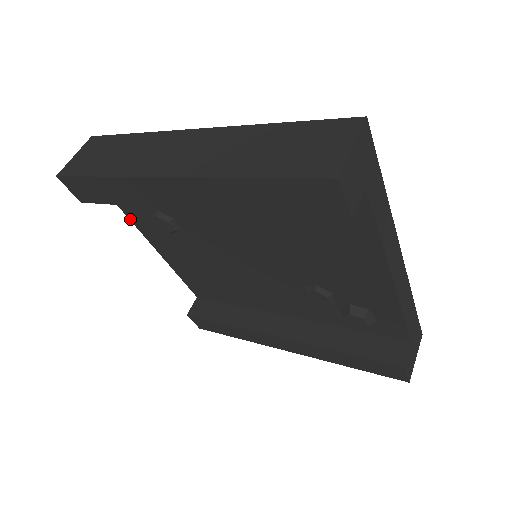
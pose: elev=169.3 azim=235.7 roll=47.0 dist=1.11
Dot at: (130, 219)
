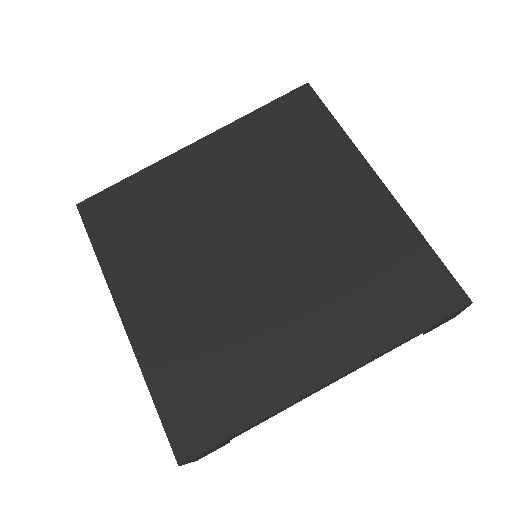
Dot at: occluded
